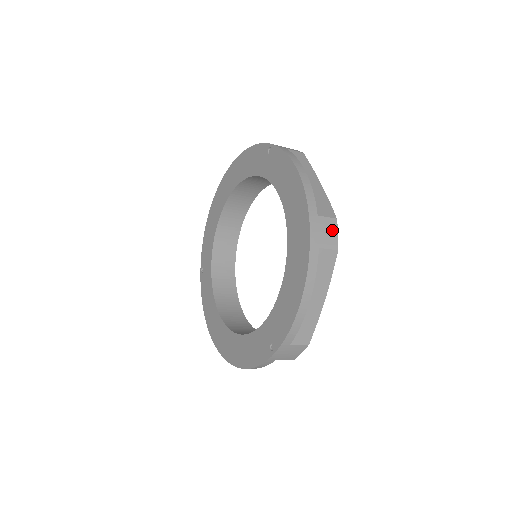
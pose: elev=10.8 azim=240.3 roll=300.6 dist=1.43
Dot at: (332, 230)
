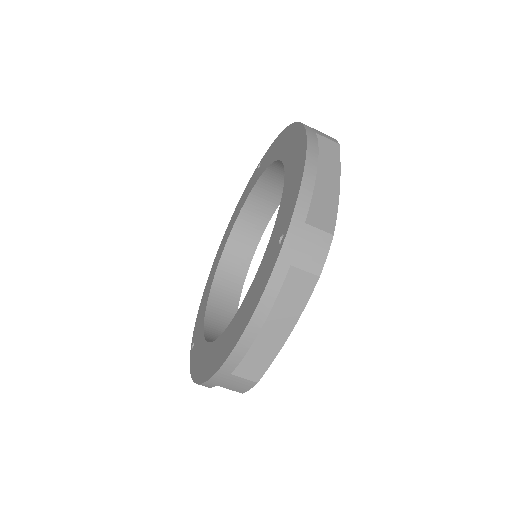
Dot at: (328, 136)
